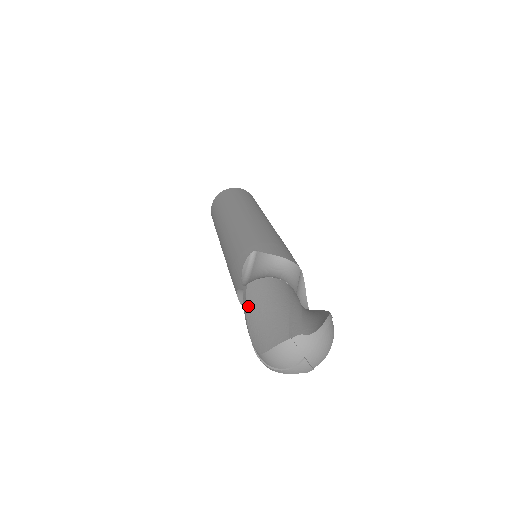
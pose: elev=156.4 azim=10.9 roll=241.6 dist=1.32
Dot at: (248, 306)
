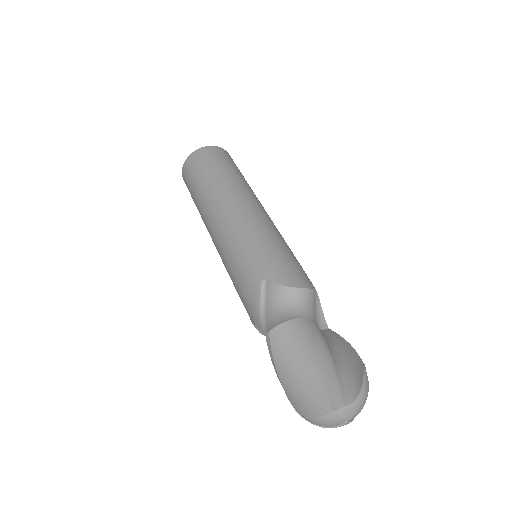
Dot at: (276, 360)
